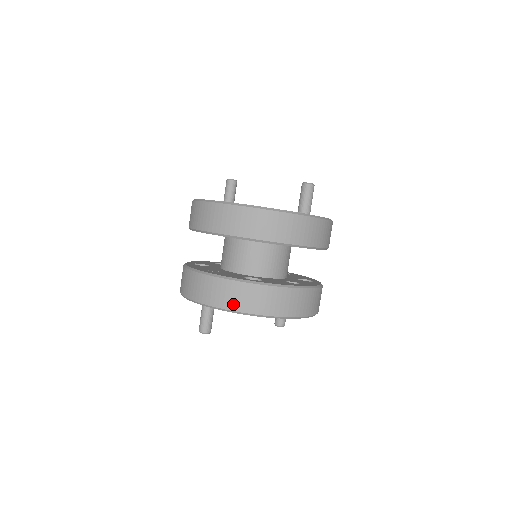
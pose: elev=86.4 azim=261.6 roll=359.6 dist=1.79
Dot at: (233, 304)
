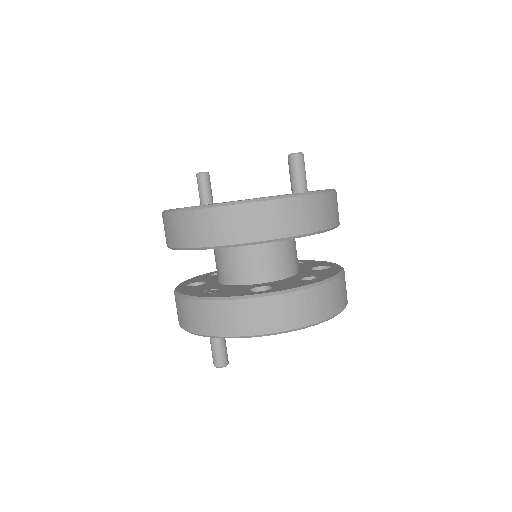
Dot at: (245, 328)
